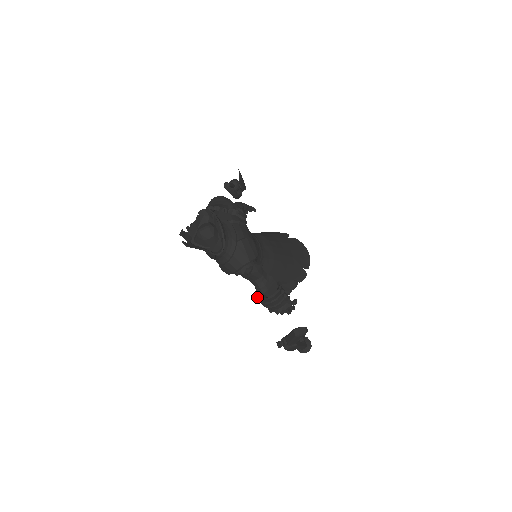
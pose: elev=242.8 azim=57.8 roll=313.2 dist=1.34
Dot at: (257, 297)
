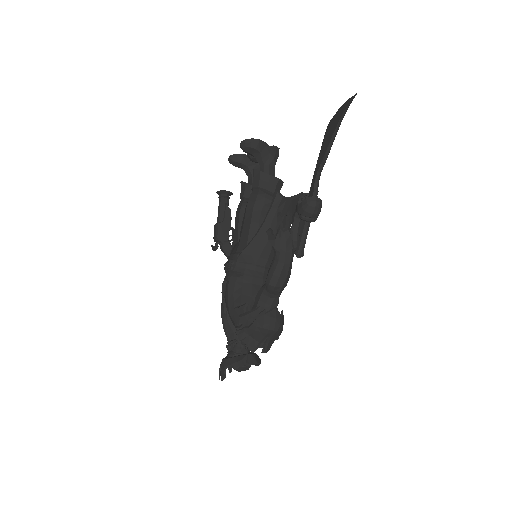
Dot at: occluded
